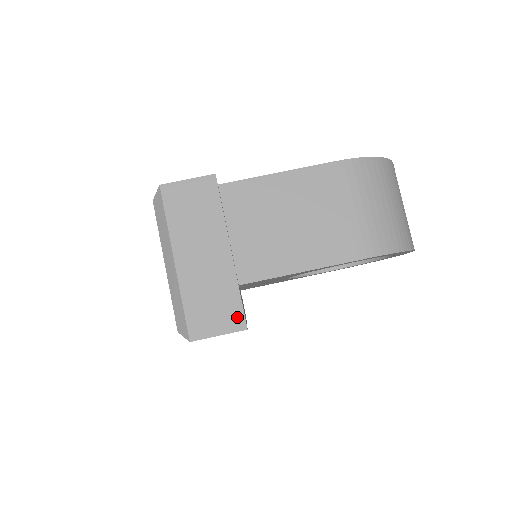
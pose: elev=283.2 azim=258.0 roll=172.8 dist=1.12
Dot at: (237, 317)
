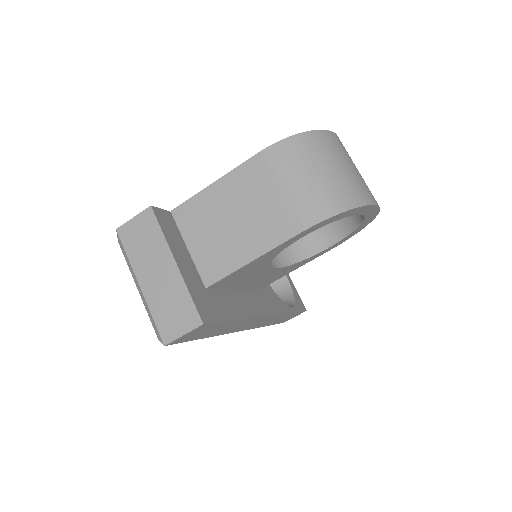
Dot at: (193, 316)
